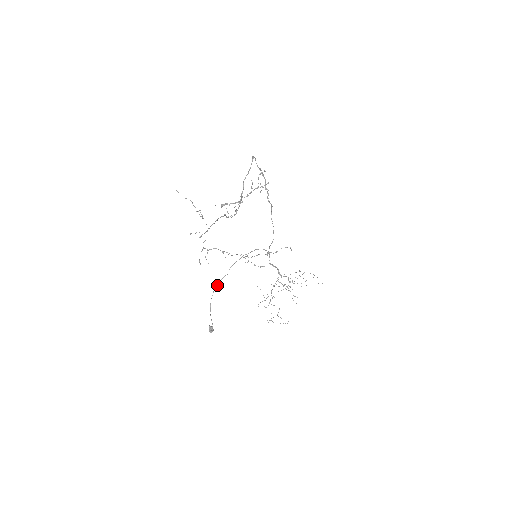
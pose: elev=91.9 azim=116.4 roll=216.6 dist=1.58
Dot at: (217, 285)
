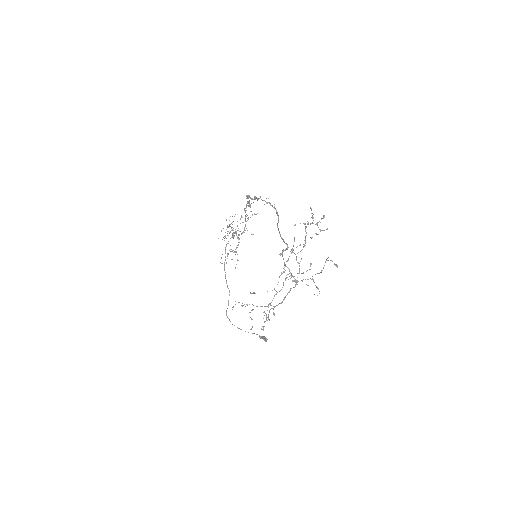
Dot at: occluded
